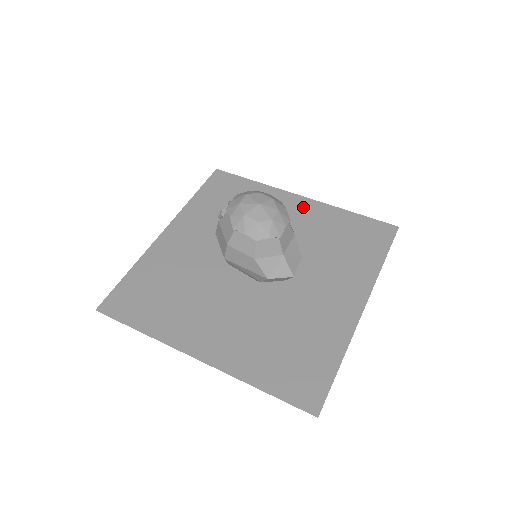
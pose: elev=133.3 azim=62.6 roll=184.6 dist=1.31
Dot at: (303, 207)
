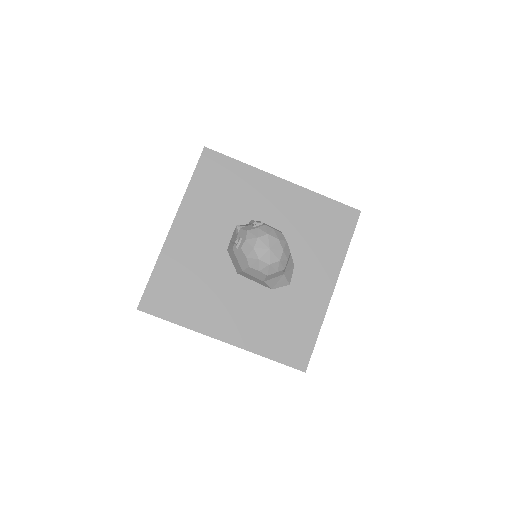
Dot at: (286, 193)
